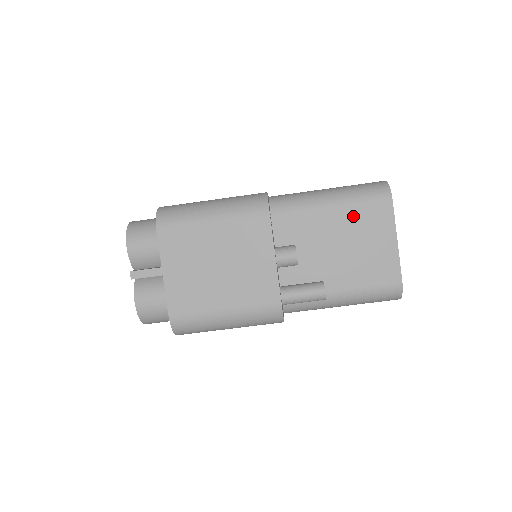
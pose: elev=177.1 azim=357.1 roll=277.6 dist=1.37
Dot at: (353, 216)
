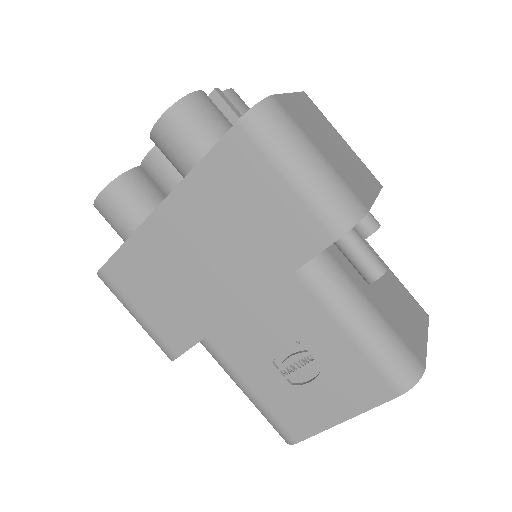
Dot at: (400, 289)
